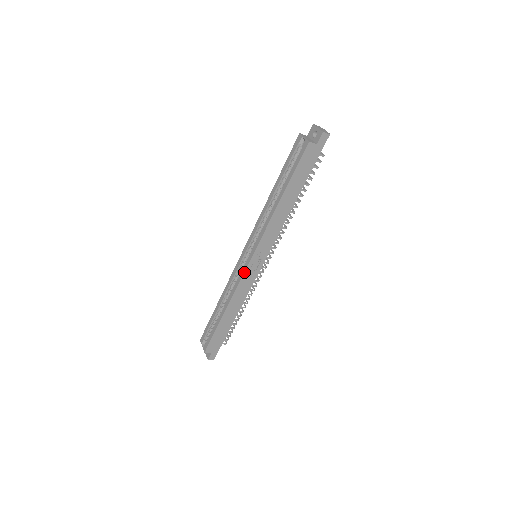
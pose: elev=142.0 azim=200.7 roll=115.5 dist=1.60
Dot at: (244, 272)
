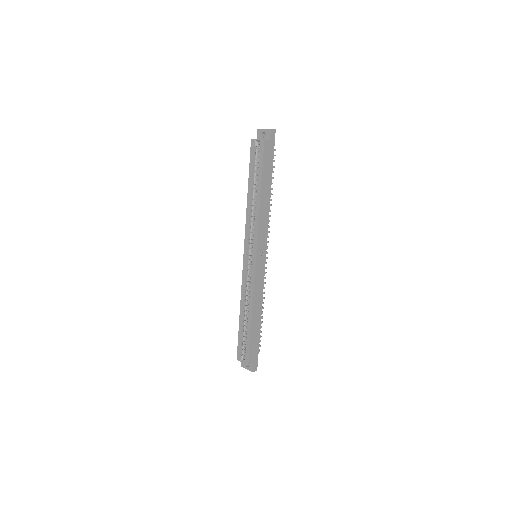
Dot at: (255, 272)
